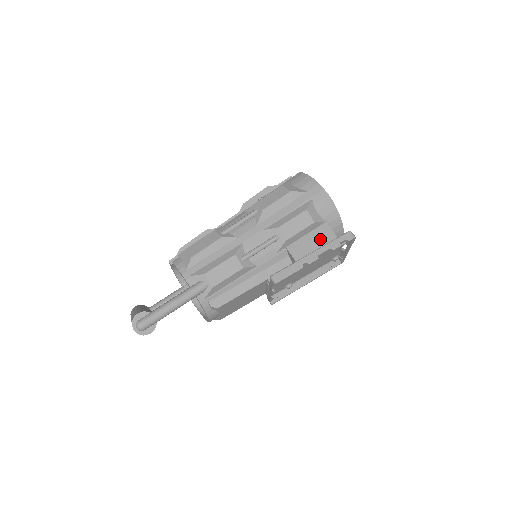
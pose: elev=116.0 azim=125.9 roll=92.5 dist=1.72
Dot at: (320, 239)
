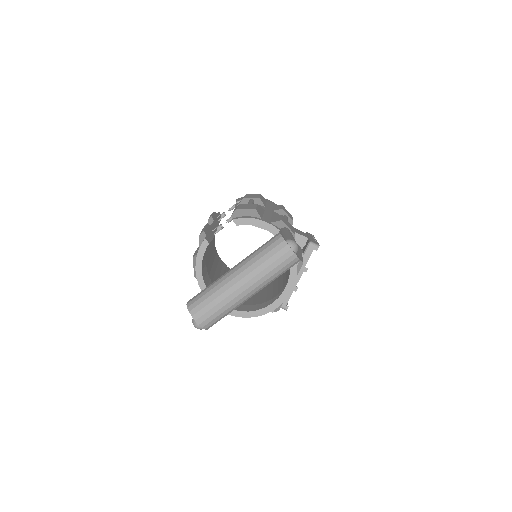
Dot at: occluded
